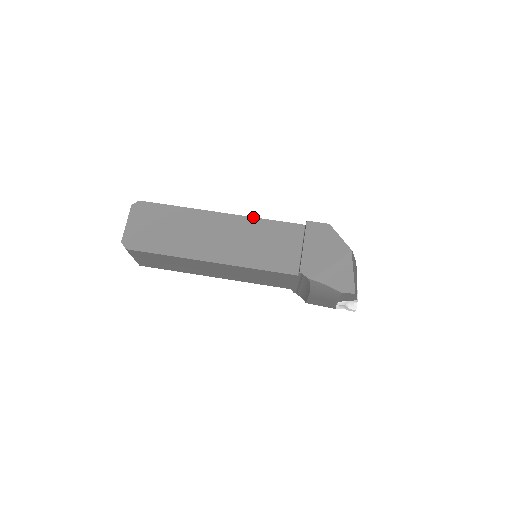
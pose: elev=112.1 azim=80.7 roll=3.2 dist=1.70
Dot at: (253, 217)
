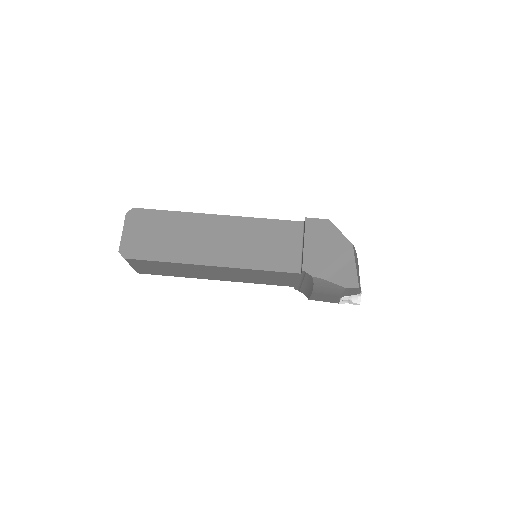
Dot at: (251, 217)
